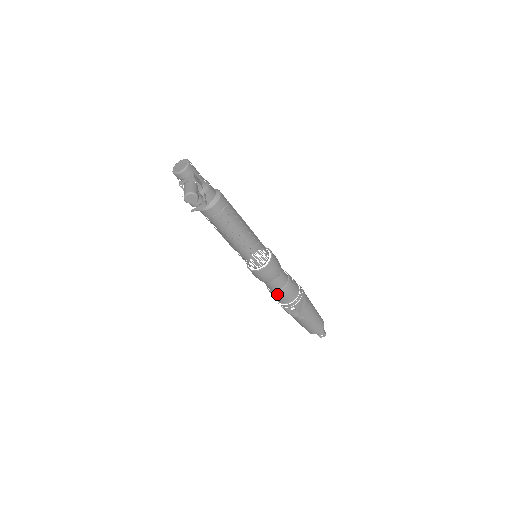
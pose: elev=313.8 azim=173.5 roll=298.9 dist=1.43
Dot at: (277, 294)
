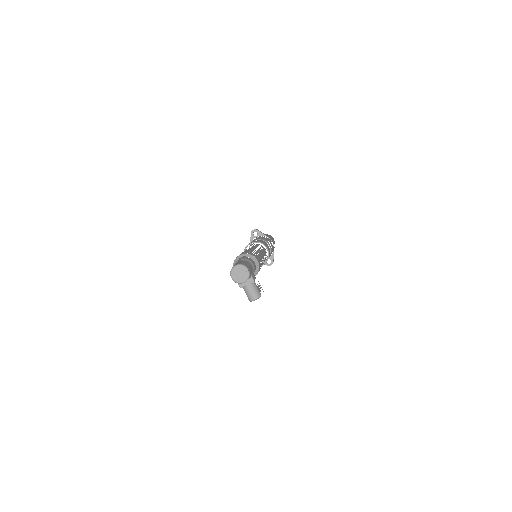
Dot at: occluded
